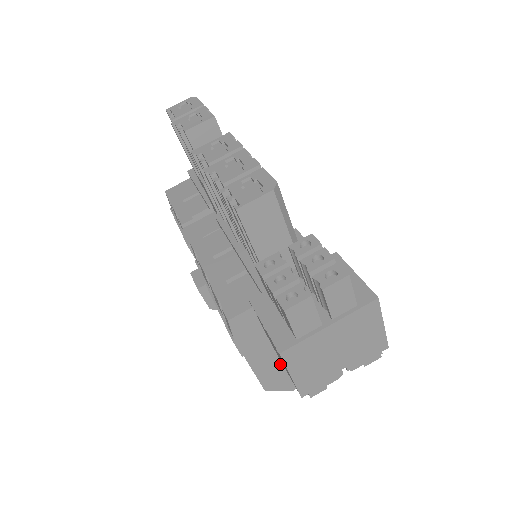
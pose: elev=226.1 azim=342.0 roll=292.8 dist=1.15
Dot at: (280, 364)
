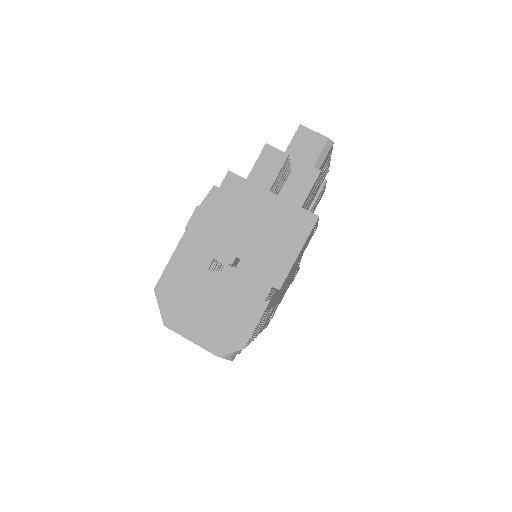
Dot at: (190, 278)
